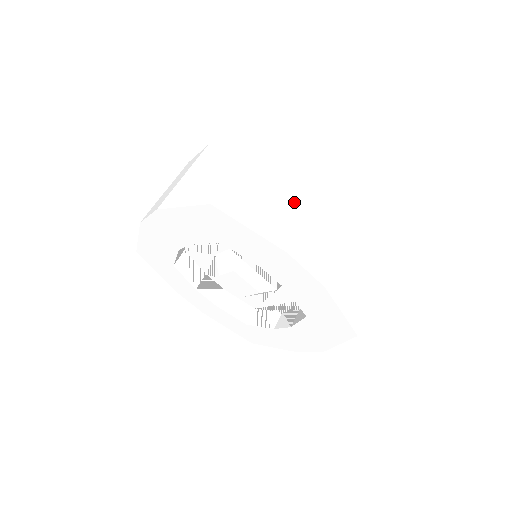
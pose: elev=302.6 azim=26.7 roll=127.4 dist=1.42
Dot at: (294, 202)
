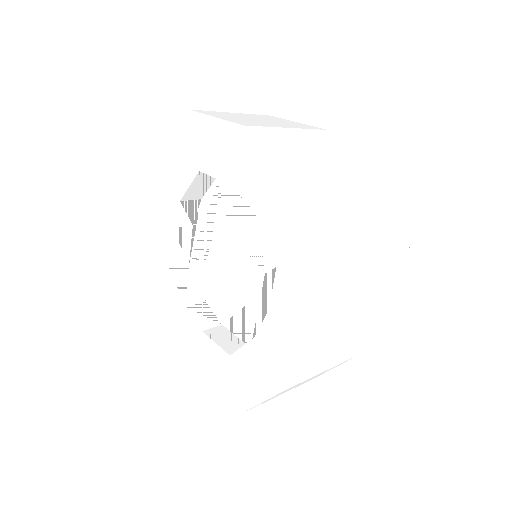
Dot at: (275, 124)
